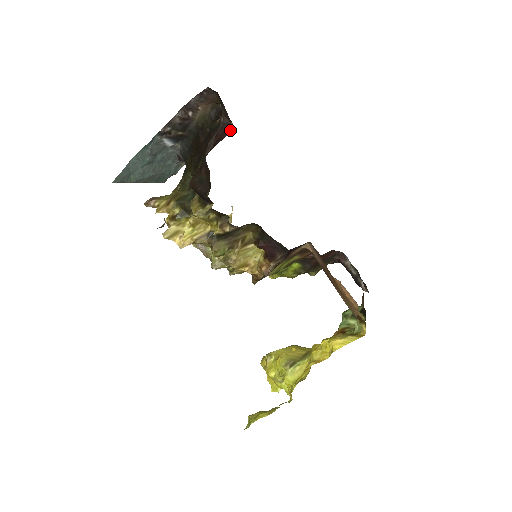
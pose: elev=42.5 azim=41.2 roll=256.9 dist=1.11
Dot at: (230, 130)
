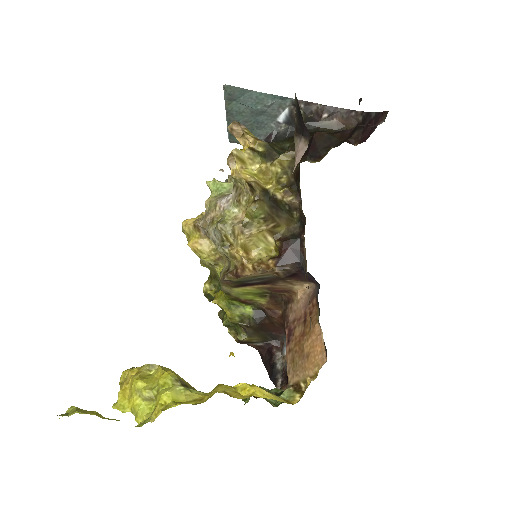
Dot at: (359, 143)
